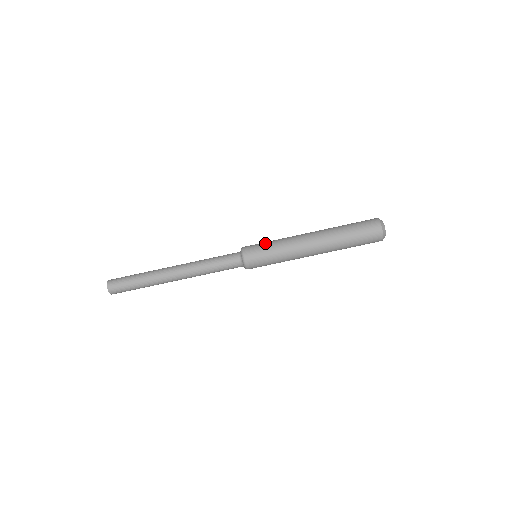
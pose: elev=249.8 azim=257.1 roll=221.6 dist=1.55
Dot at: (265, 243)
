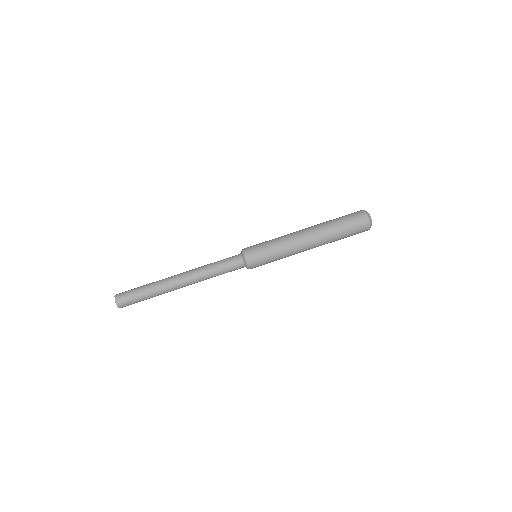
Dot at: occluded
